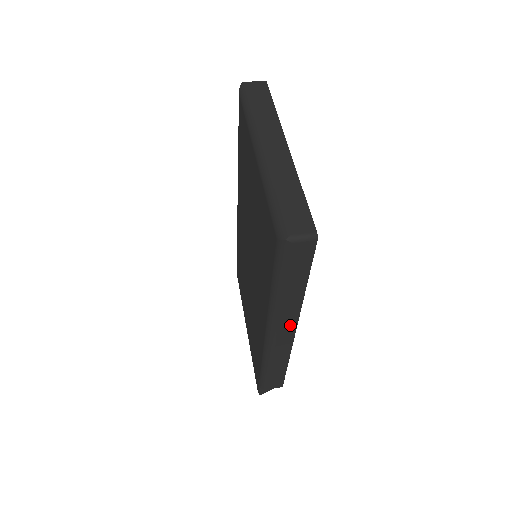
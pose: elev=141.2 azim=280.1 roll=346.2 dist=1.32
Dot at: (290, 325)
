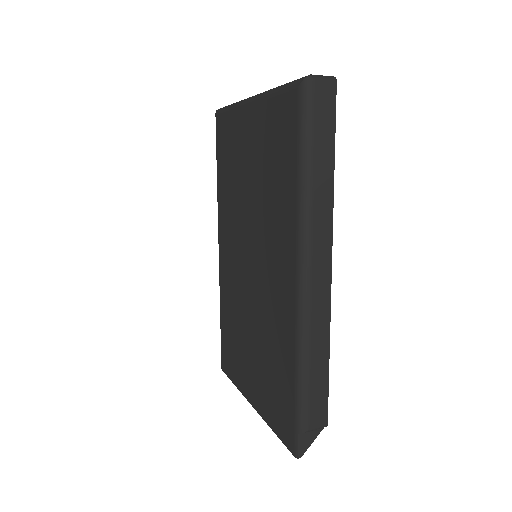
Dot at: (324, 247)
